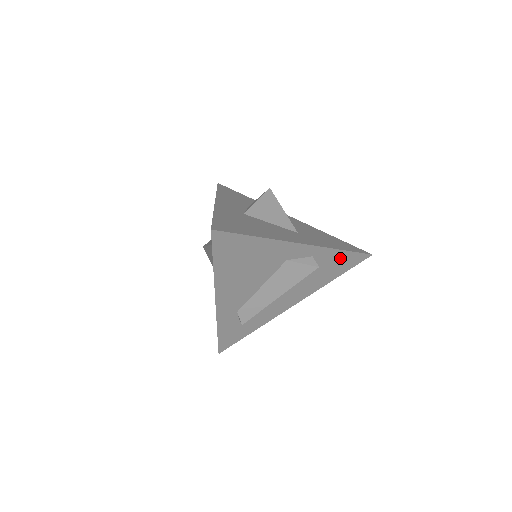
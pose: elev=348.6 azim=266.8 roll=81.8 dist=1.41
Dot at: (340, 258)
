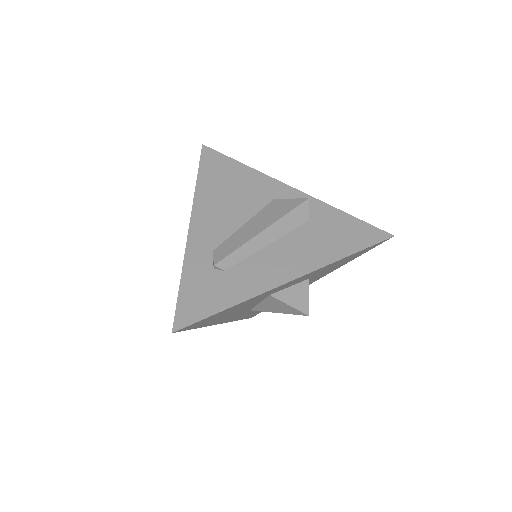
Dot at: (345, 223)
